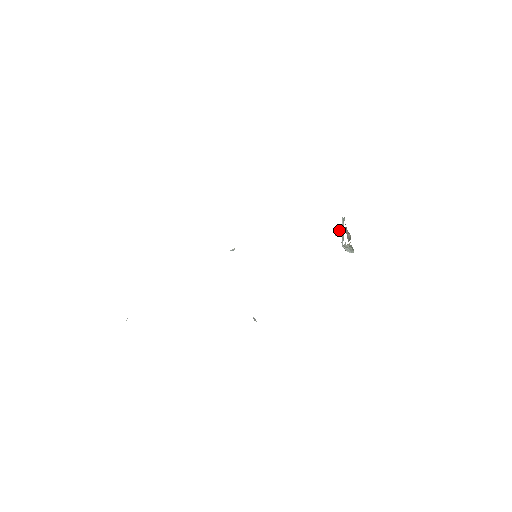
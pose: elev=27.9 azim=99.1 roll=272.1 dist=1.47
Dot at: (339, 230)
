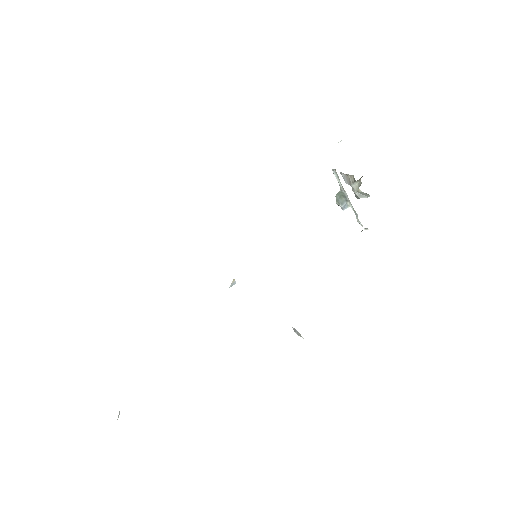
Dot at: (342, 199)
